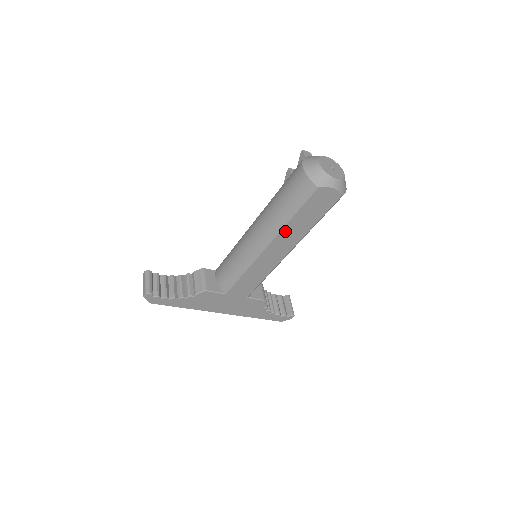
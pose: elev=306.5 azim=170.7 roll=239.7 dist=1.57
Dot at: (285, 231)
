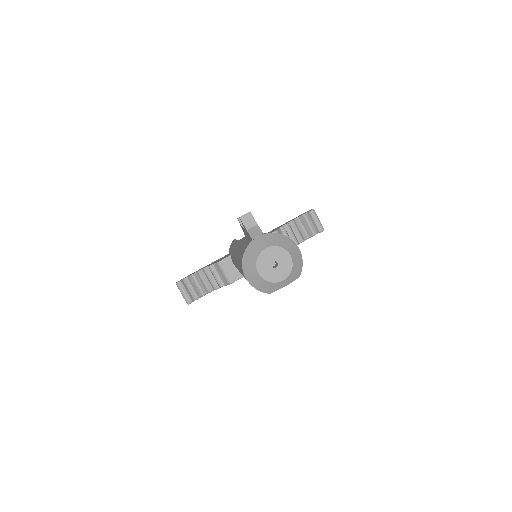
Dot at: occluded
